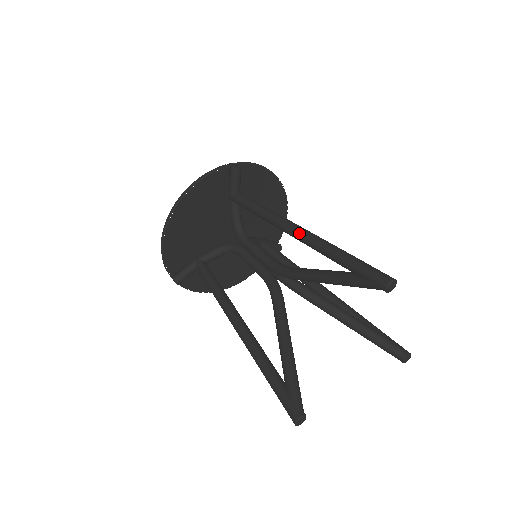
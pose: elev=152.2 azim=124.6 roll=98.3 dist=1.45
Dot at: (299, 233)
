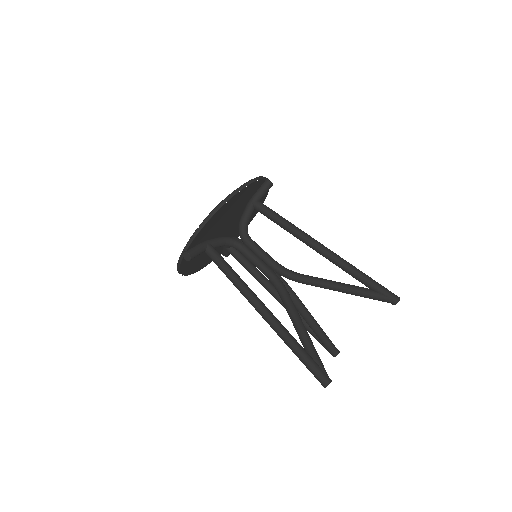
Dot at: (329, 251)
